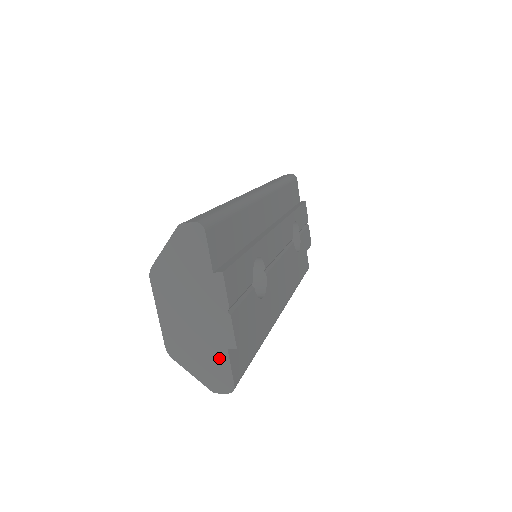
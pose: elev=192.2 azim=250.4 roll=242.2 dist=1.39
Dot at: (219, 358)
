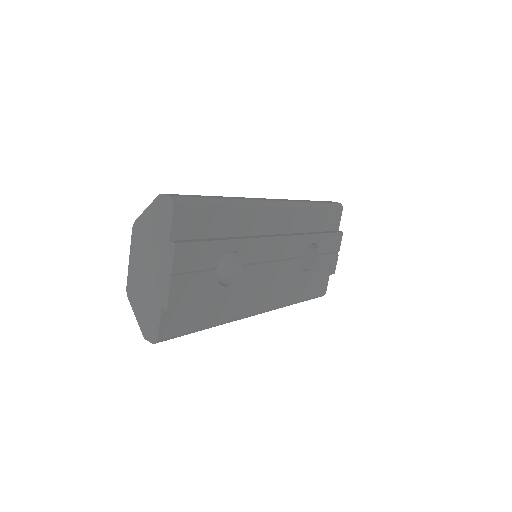
Dot at: (155, 312)
